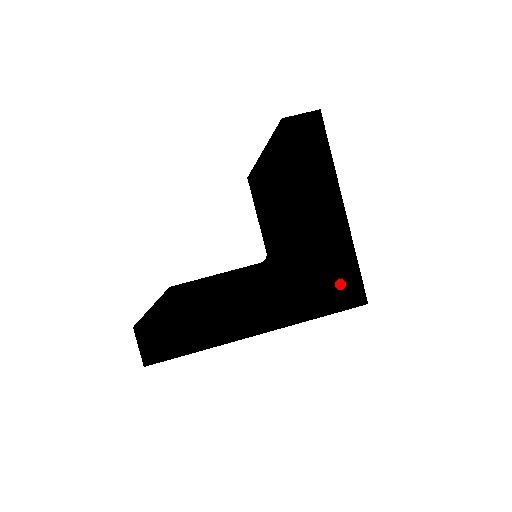
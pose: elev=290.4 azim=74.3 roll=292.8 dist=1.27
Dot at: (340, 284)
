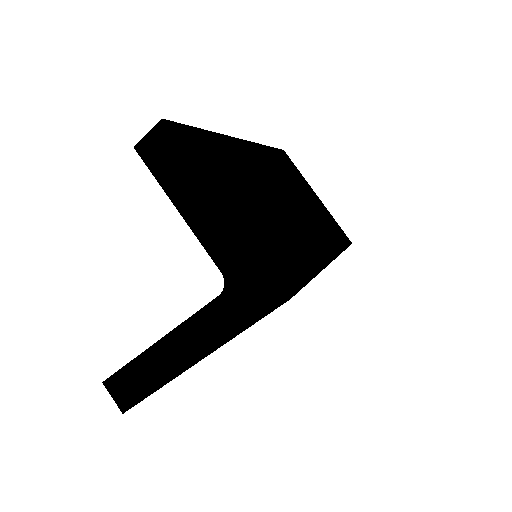
Dot at: (252, 288)
